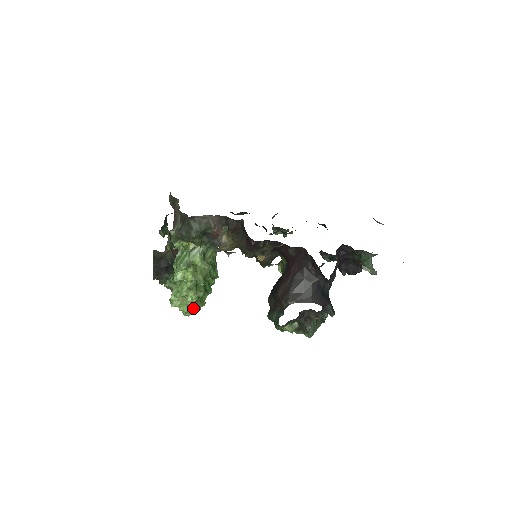
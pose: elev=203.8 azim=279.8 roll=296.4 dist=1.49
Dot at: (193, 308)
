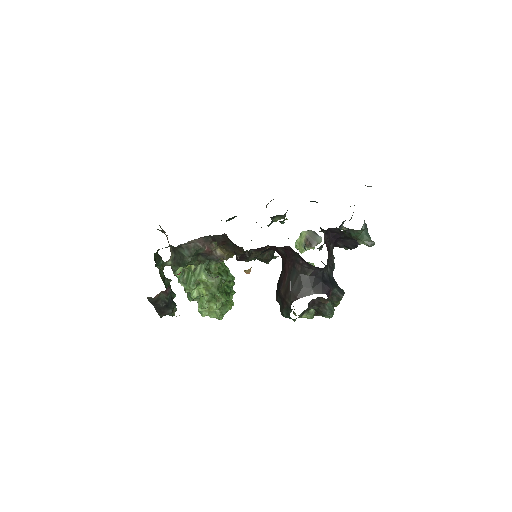
Dot at: (222, 313)
